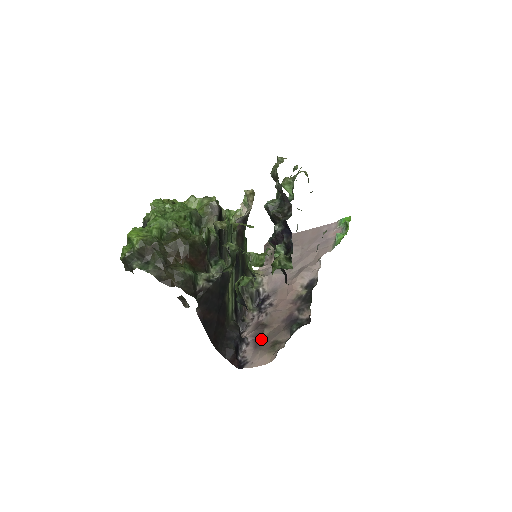
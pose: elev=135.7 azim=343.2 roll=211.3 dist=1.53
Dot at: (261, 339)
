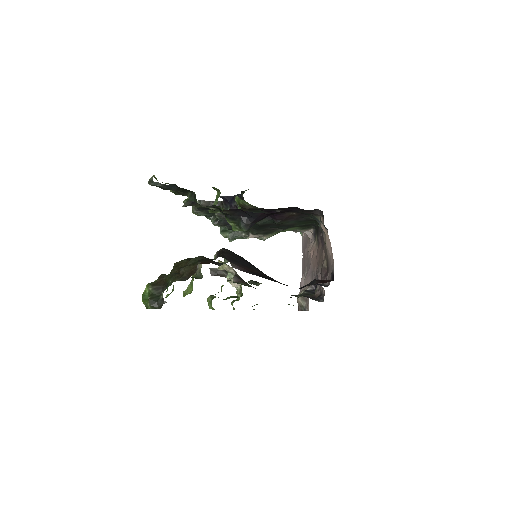
Dot at: (327, 267)
